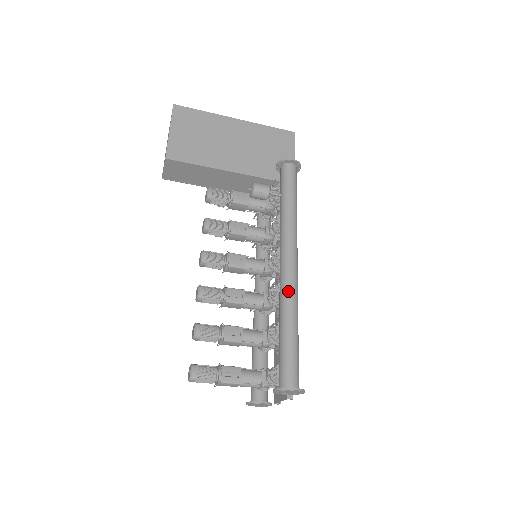
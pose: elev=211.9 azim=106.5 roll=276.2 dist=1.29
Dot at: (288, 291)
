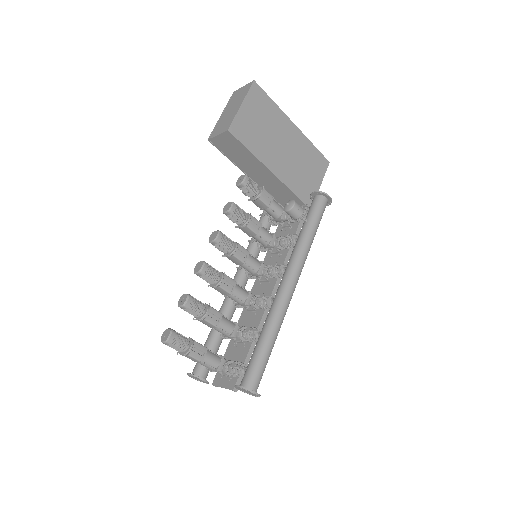
Dot at: (281, 309)
